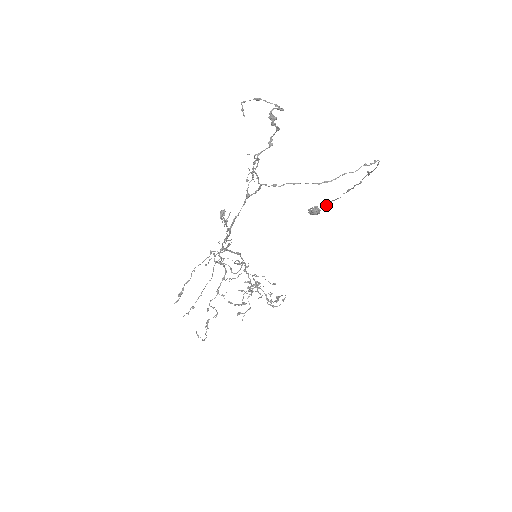
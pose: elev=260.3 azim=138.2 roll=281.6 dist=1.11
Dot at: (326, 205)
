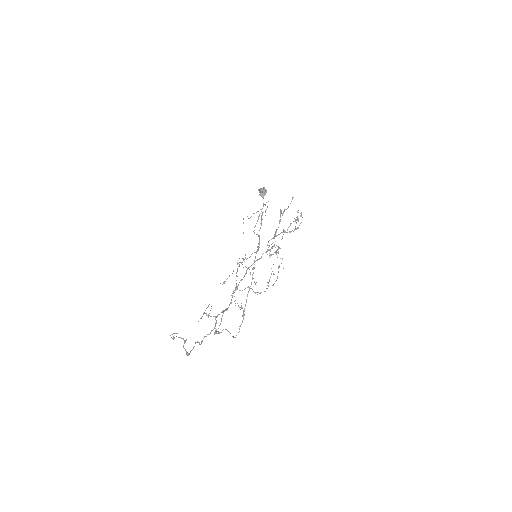
Dot at: occluded
